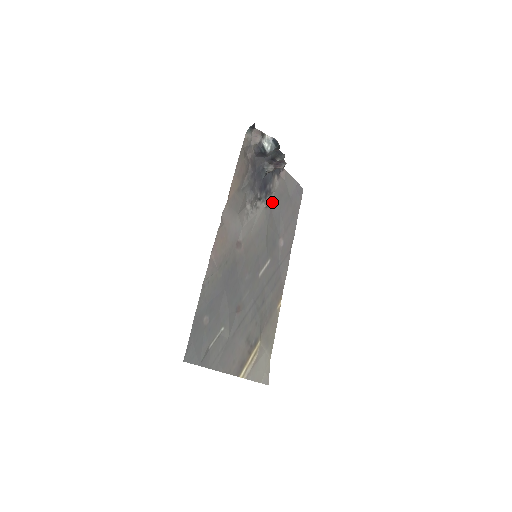
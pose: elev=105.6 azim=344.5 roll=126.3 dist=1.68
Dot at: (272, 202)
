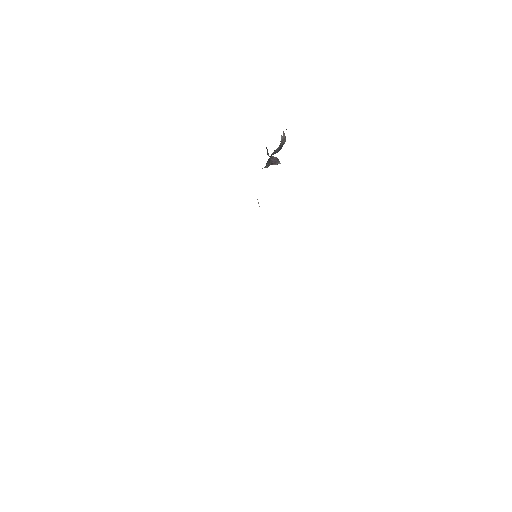
Dot at: occluded
